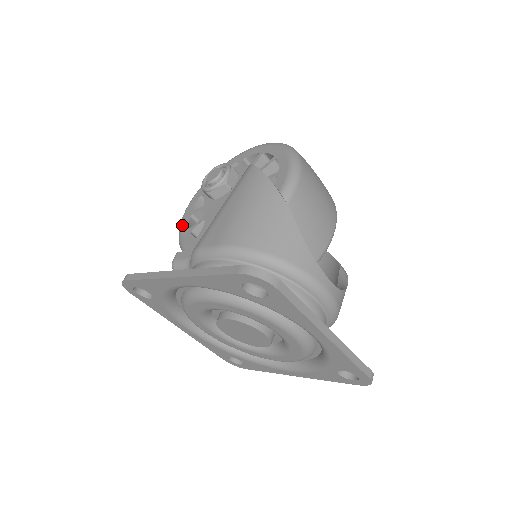
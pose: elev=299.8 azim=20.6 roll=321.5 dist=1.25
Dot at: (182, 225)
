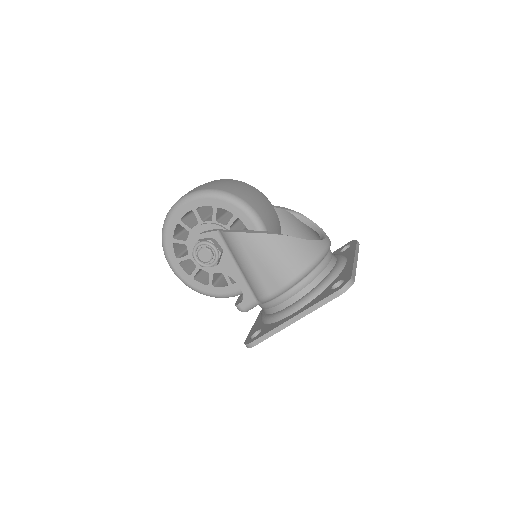
Dot at: (197, 288)
